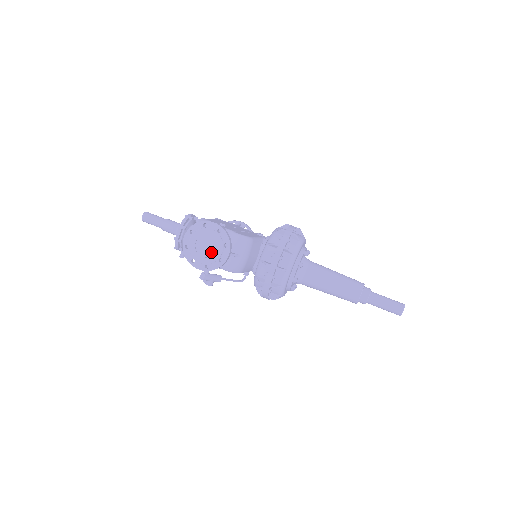
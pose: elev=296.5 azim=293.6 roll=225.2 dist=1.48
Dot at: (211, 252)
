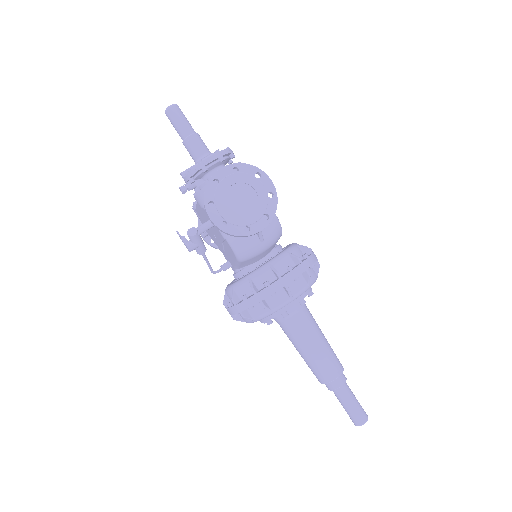
Dot at: (242, 211)
